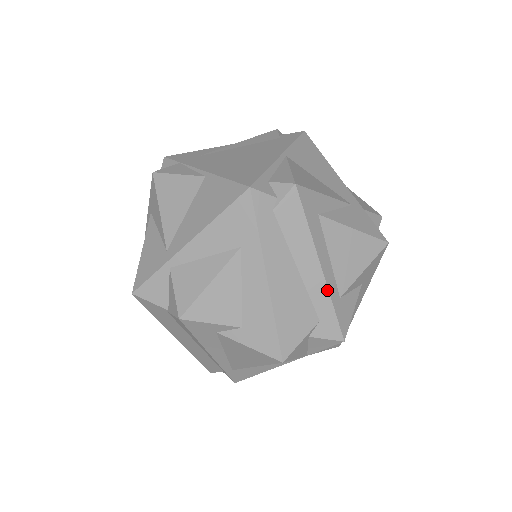
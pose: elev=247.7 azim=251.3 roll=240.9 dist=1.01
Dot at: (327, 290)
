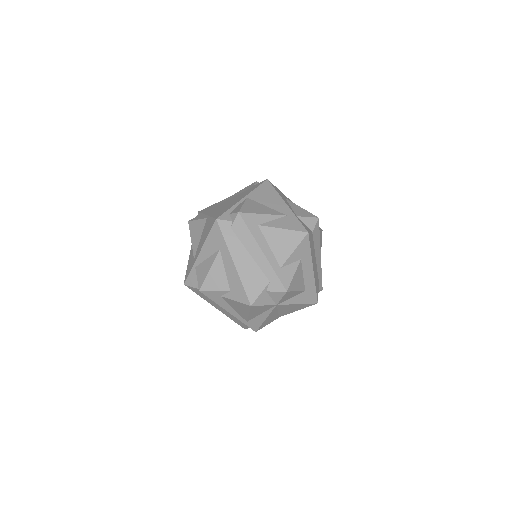
Dot at: (269, 264)
